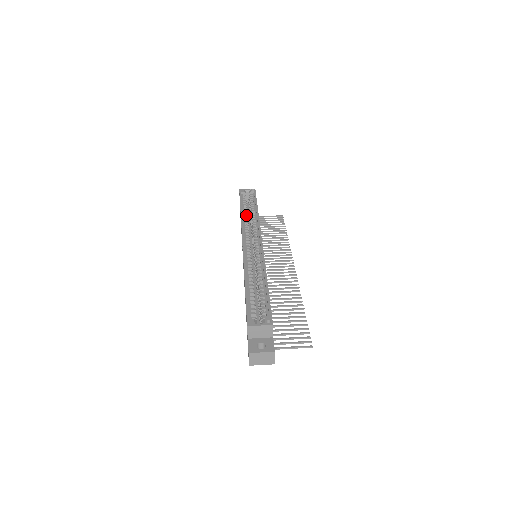
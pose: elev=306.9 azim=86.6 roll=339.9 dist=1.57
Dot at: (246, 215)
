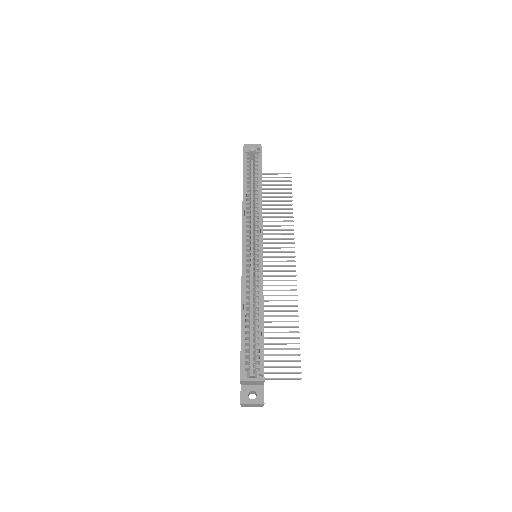
Dot at: (248, 197)
